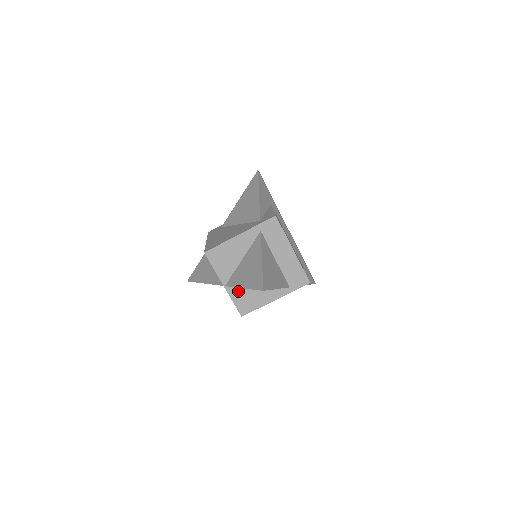
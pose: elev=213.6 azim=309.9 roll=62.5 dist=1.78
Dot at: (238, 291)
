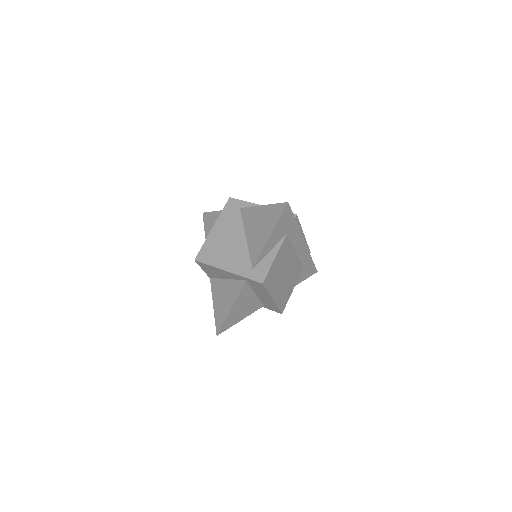
Dot at: occluded
